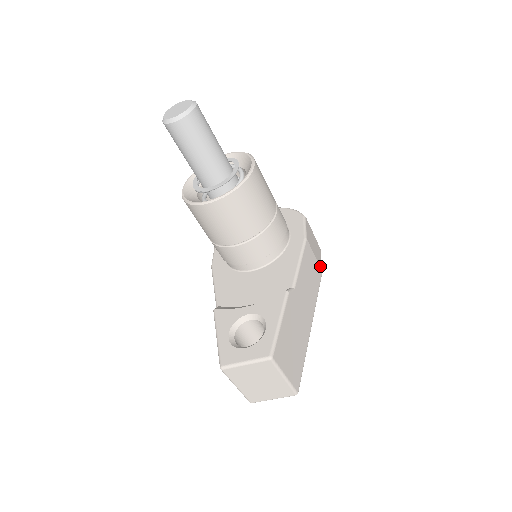
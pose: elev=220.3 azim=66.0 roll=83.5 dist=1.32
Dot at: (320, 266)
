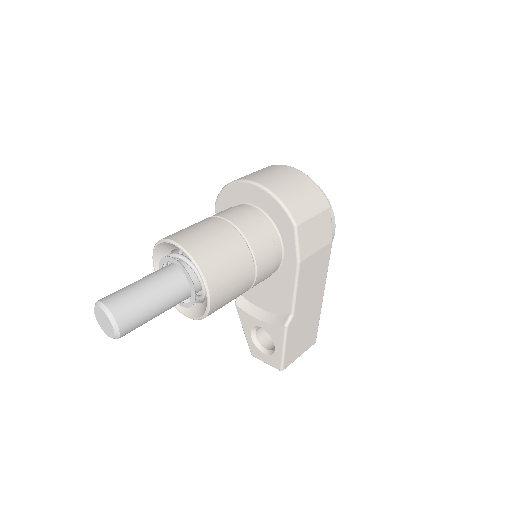
Dot at: (328, 242)
